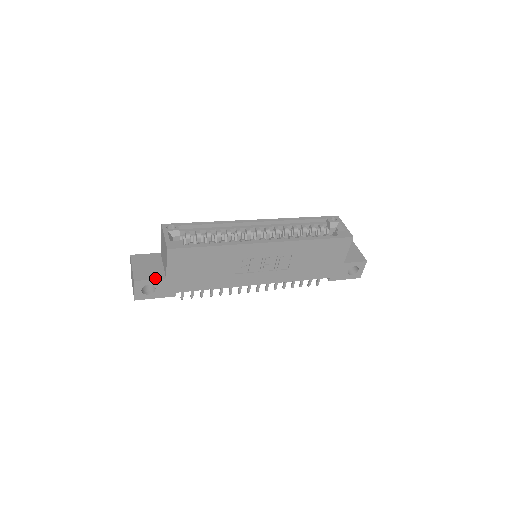
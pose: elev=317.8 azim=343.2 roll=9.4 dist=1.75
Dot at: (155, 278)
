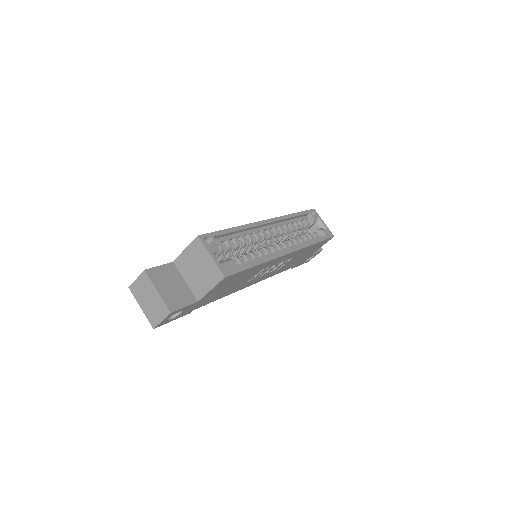
Dot at: (188, 304)
